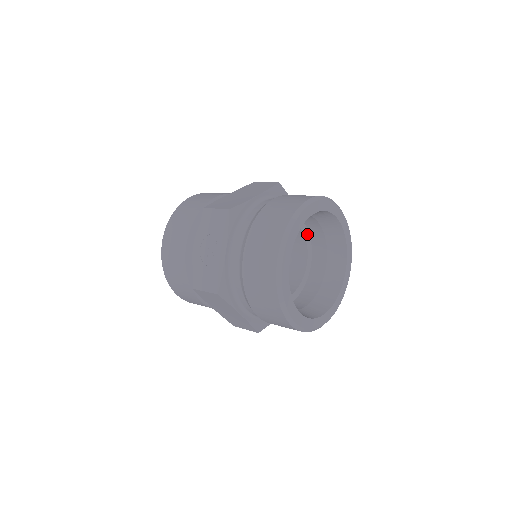
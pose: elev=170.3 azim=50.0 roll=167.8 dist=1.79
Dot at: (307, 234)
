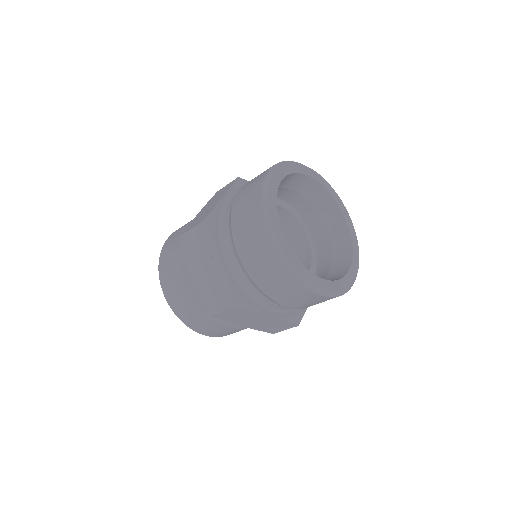
Dot at: (291, 209)
